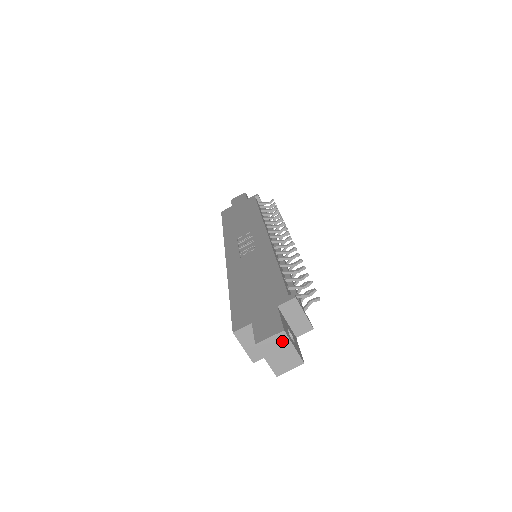
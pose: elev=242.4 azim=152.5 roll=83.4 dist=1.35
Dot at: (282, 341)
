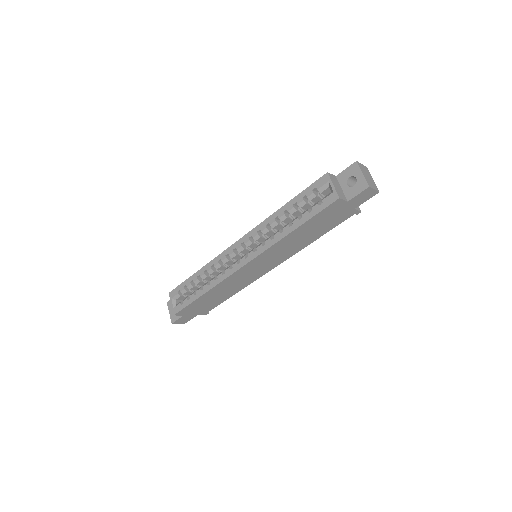
Dot at: (367, 171)
